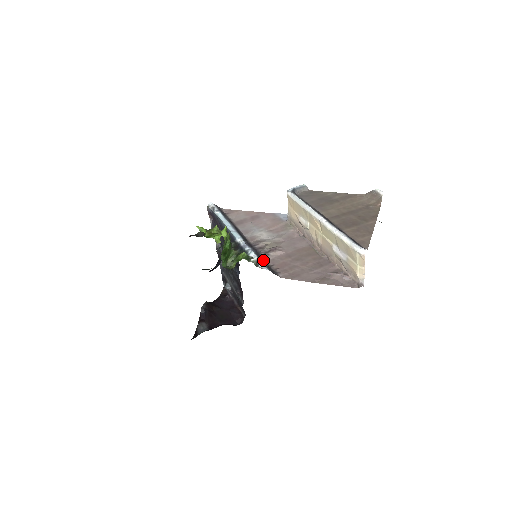
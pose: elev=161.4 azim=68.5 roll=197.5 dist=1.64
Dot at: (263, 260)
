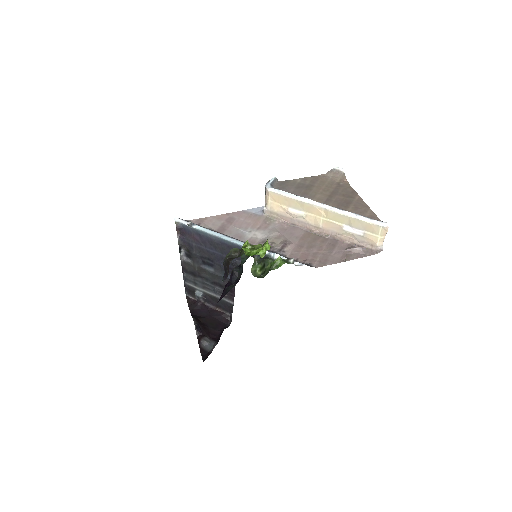
Dot at: occluded
